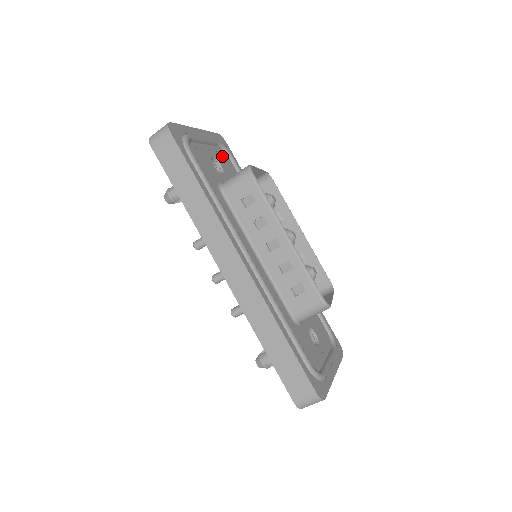
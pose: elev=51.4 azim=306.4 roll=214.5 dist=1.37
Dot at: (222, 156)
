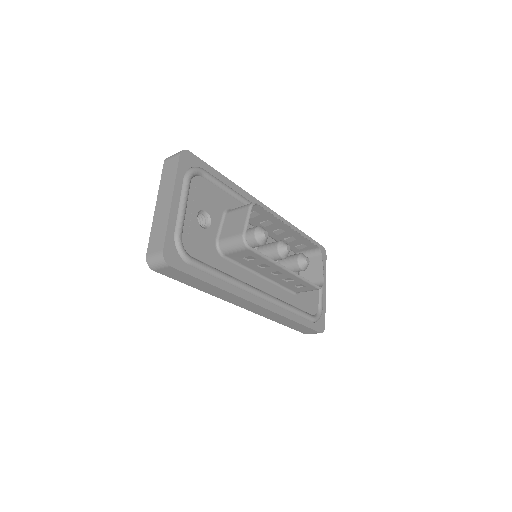
Dot at: (199, 191)
